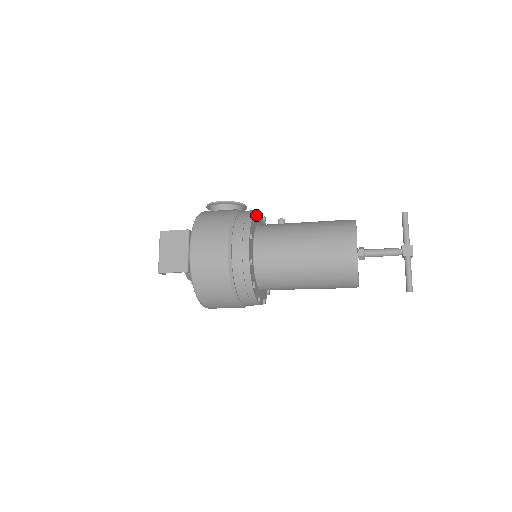
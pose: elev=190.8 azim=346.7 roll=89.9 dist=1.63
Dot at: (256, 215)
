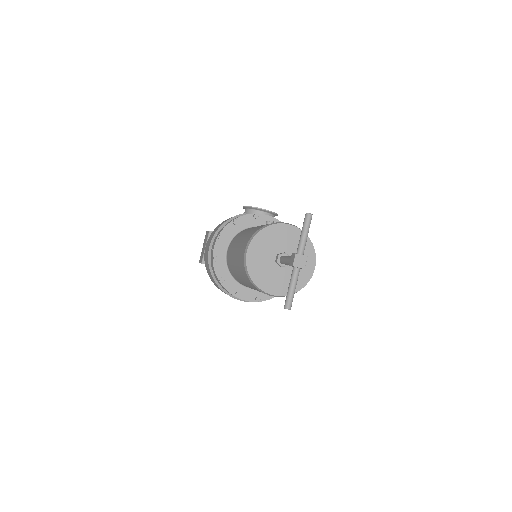
Dot at: (248, 218)
